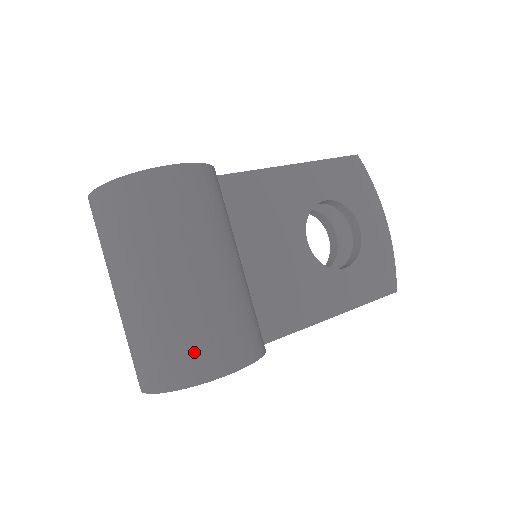
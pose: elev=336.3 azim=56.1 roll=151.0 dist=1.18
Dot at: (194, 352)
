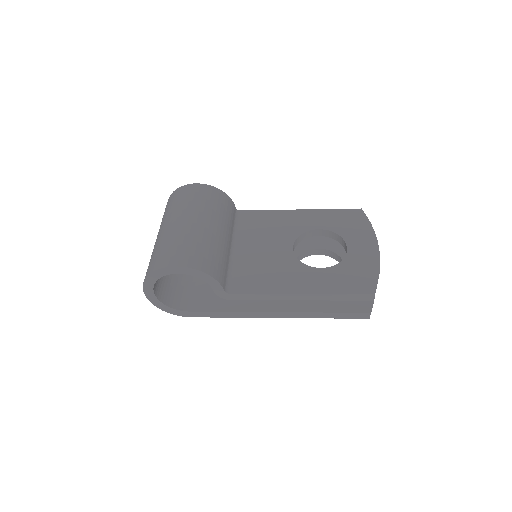
Dot at: (163, 255)
